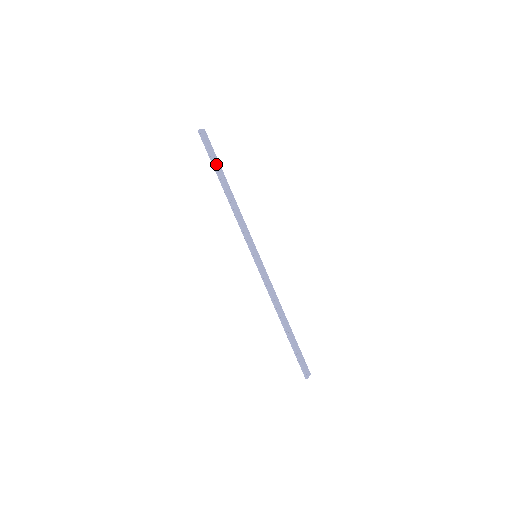
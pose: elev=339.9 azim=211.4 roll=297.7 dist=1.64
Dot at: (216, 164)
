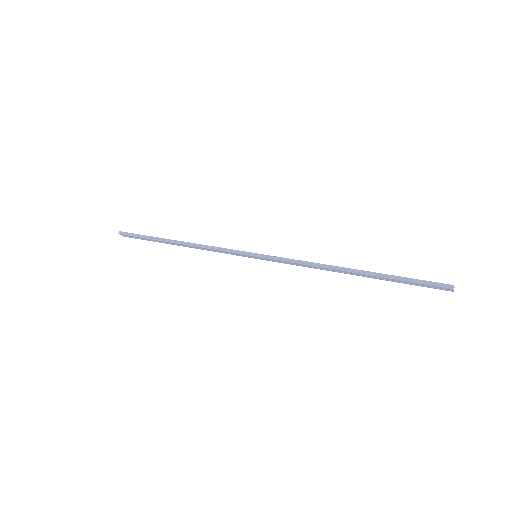
Dot at: (153, 237)
